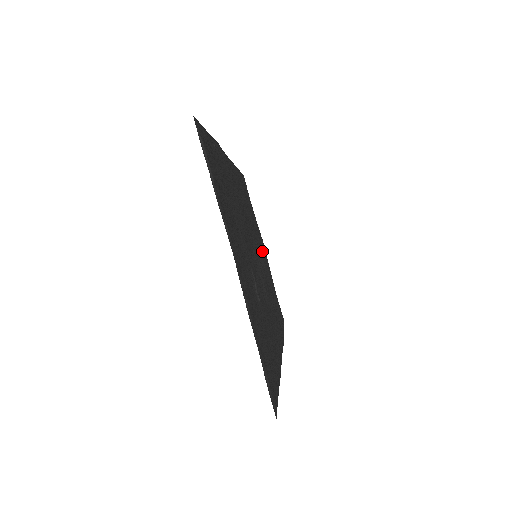
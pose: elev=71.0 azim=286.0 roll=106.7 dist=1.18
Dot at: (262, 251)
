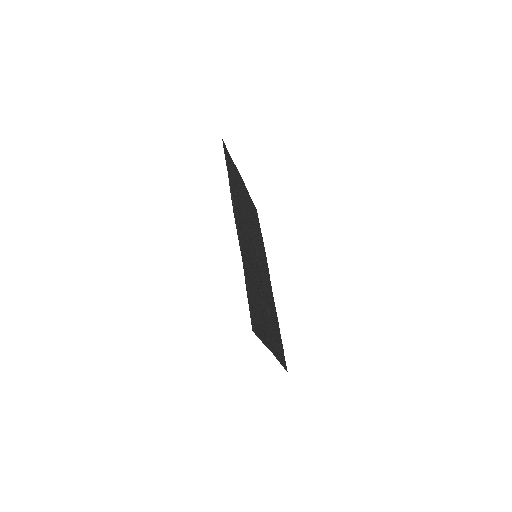
Dot at: (247, 206)
